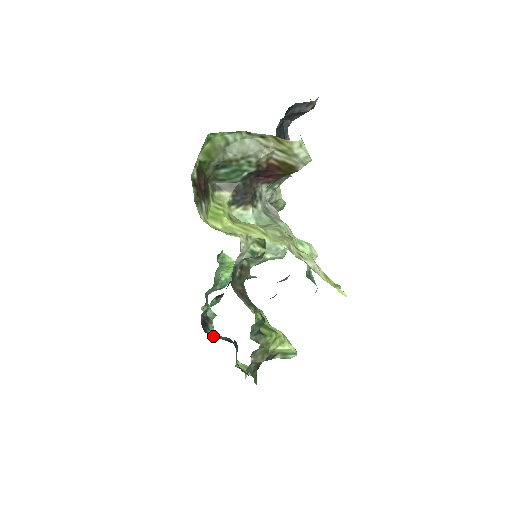
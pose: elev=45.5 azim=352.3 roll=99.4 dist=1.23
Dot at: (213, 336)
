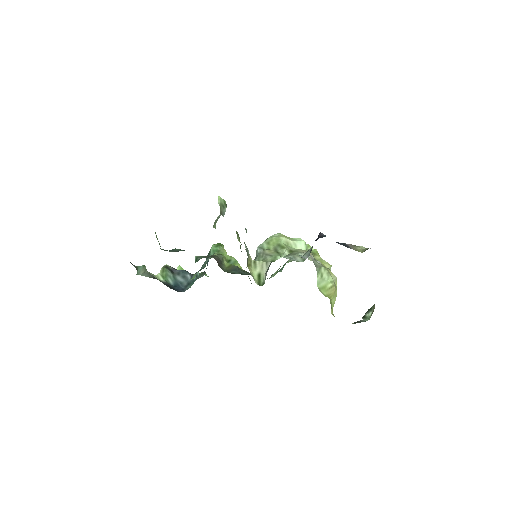
Dot at: (171, 283)
